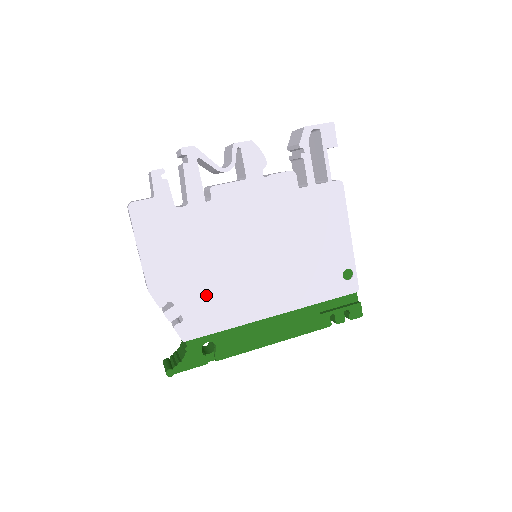
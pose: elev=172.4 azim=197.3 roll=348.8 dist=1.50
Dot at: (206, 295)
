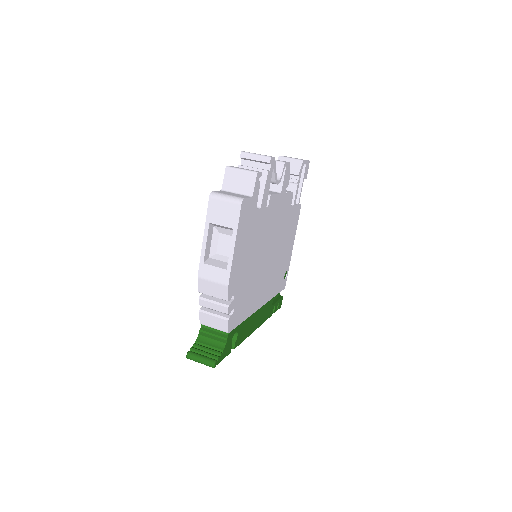
Dot at: (246, 290)
